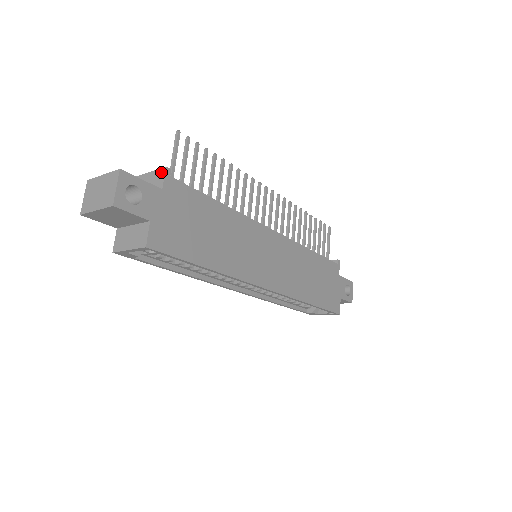
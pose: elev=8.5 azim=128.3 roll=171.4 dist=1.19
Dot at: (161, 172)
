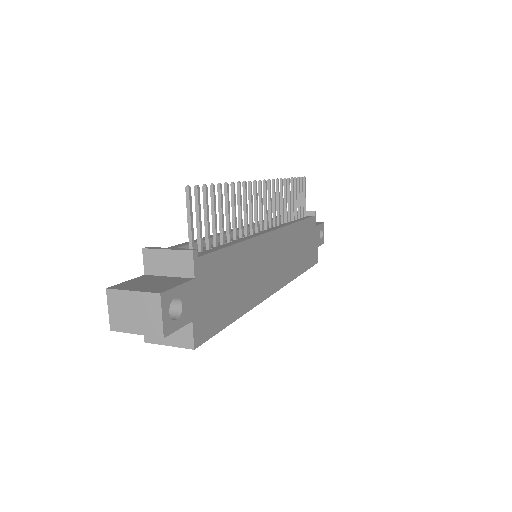
Dot at: (187, 256)
